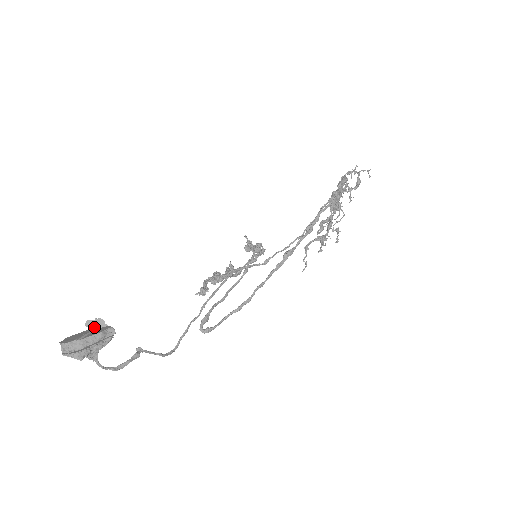
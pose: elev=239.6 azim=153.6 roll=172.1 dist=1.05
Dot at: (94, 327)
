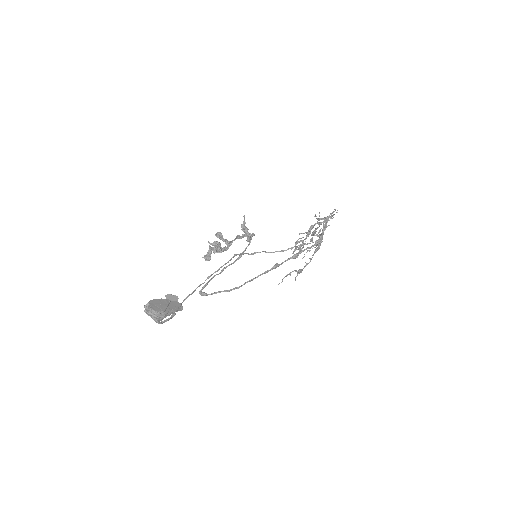
Dot at: (170, 299)
